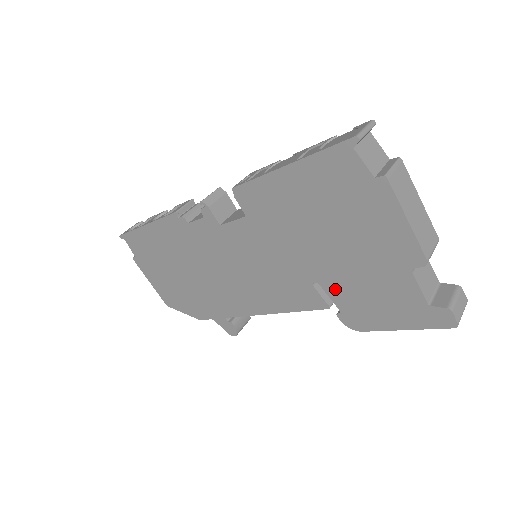
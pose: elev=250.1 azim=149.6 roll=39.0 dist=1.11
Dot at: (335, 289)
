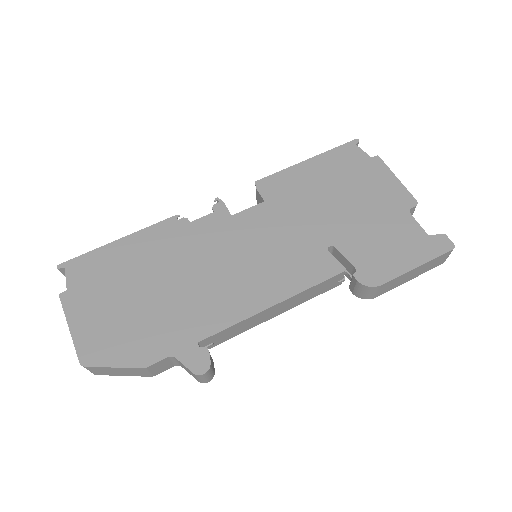
Dot at: (350, 247)
